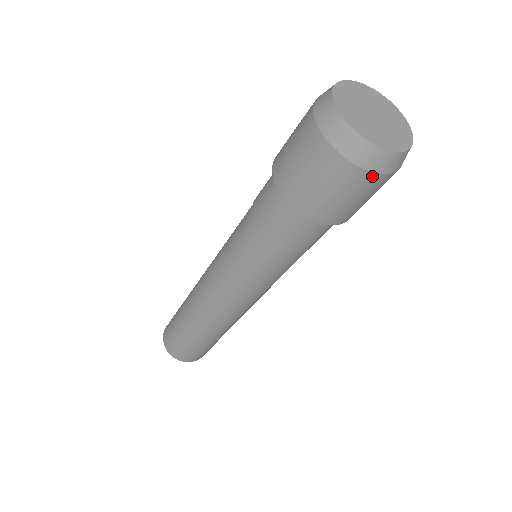
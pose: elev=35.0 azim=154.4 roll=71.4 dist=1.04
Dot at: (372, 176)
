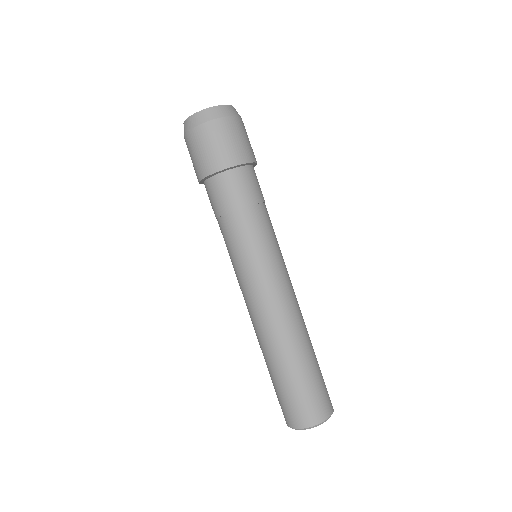
Dot at: (190, 134)
